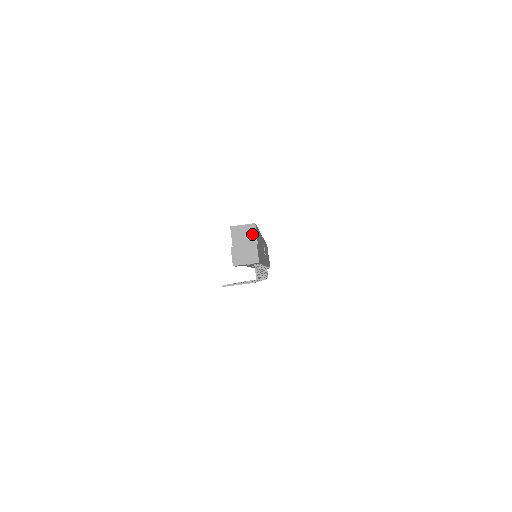
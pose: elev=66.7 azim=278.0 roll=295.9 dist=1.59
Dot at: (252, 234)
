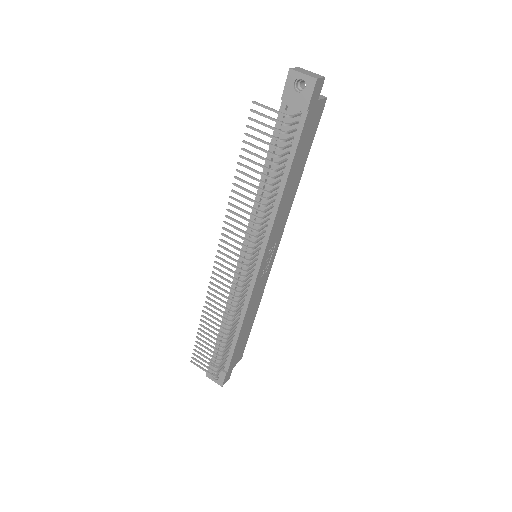
Dot at: (319, 97)
